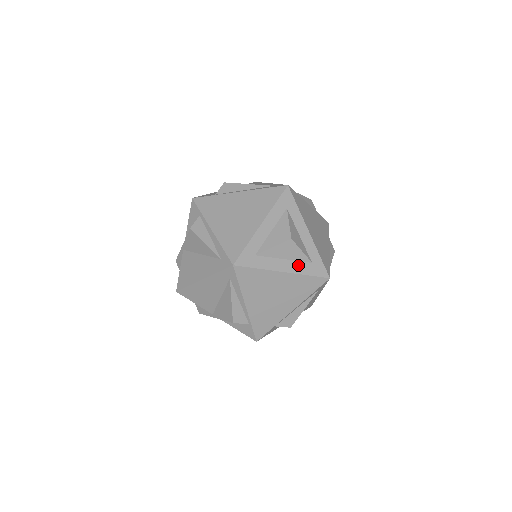
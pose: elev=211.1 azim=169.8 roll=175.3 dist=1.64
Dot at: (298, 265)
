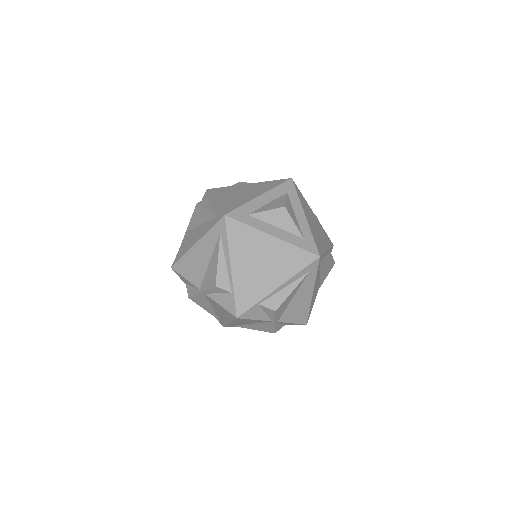
Dot at: (289, 236)
